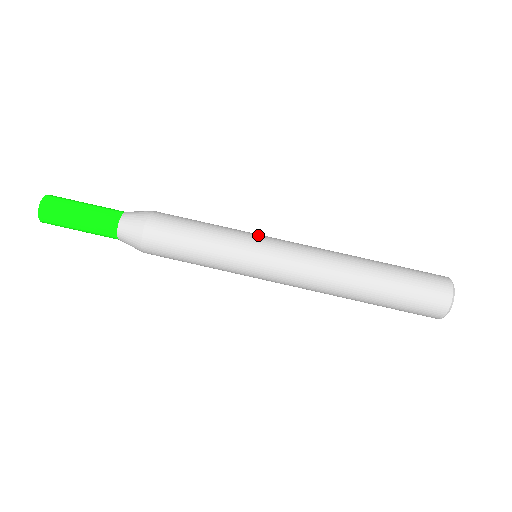
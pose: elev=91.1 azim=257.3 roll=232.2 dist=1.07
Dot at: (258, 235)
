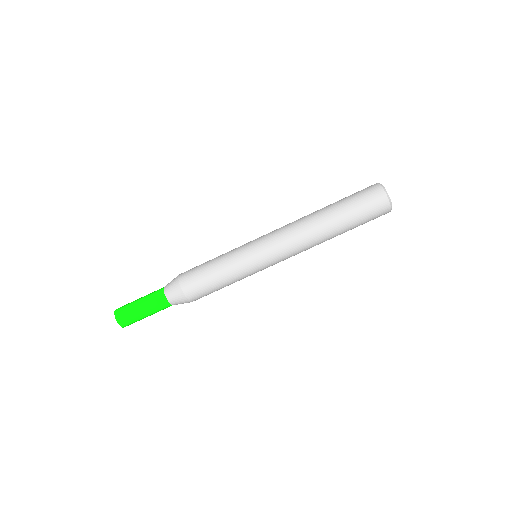
Dot at: (248, 243)
